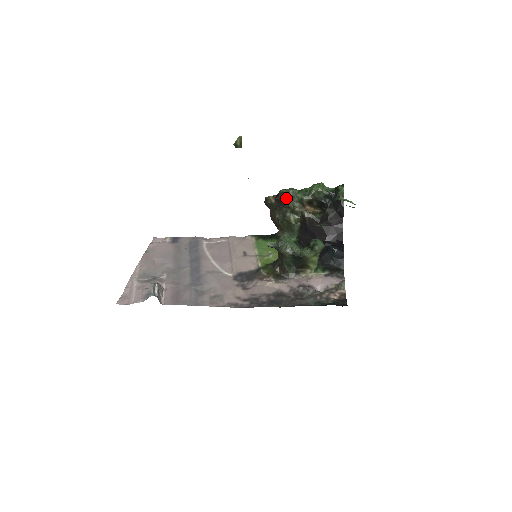
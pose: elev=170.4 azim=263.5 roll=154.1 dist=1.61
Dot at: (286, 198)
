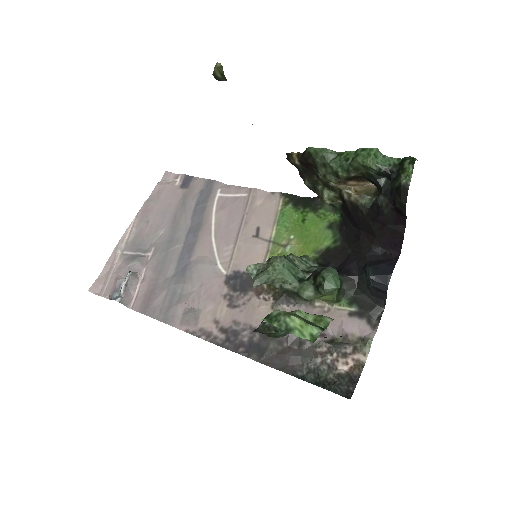
Dot at: (314, 164)
